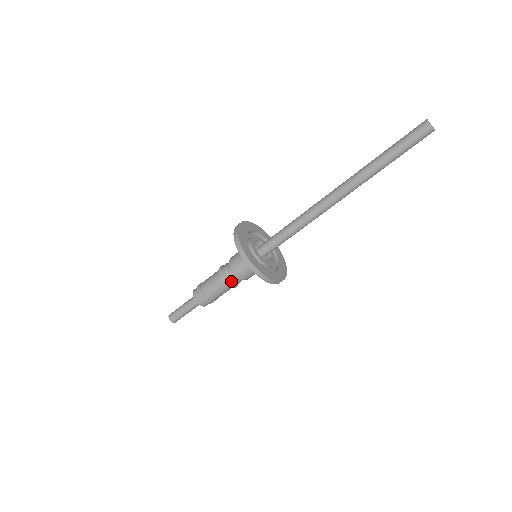
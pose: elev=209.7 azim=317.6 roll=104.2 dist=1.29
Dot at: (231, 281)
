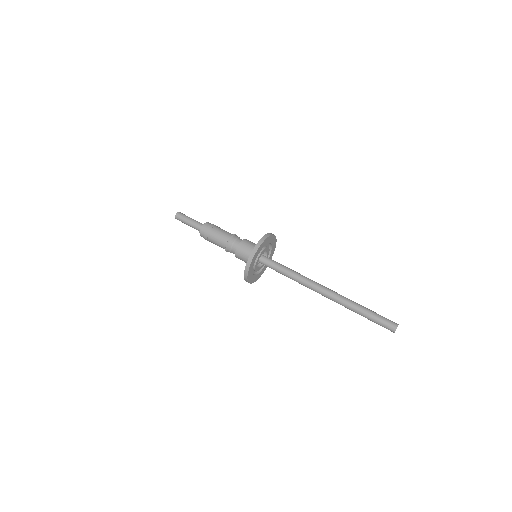
Dot at: occluded
